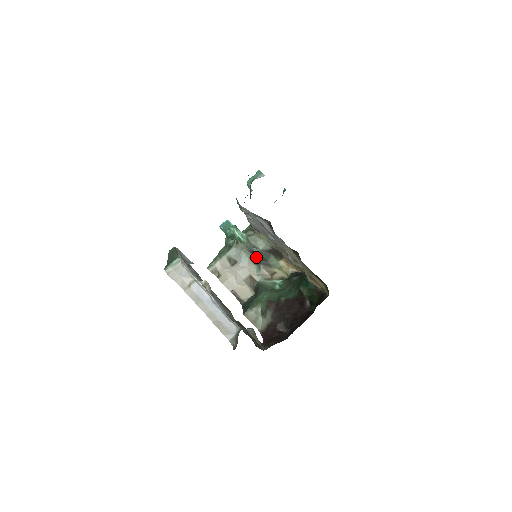
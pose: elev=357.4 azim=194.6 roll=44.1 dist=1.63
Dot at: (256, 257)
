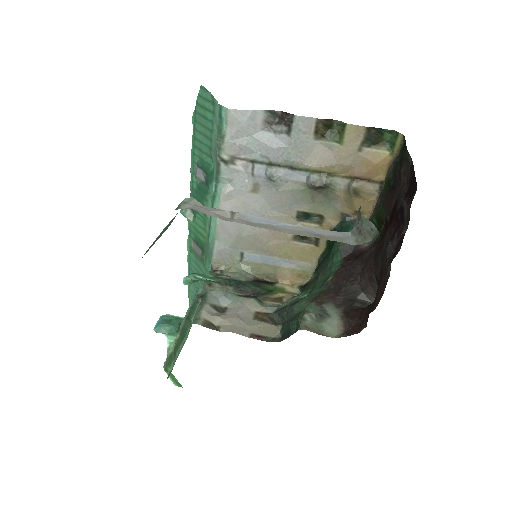
Dot at: (244, 294)
